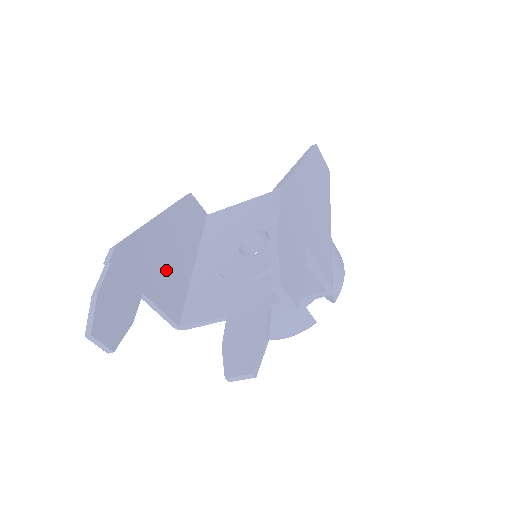
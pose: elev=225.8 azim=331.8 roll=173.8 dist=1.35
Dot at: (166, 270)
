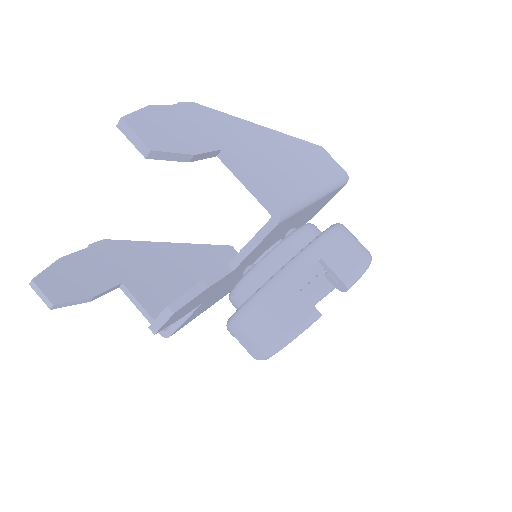
Dot at: (166, 281)
